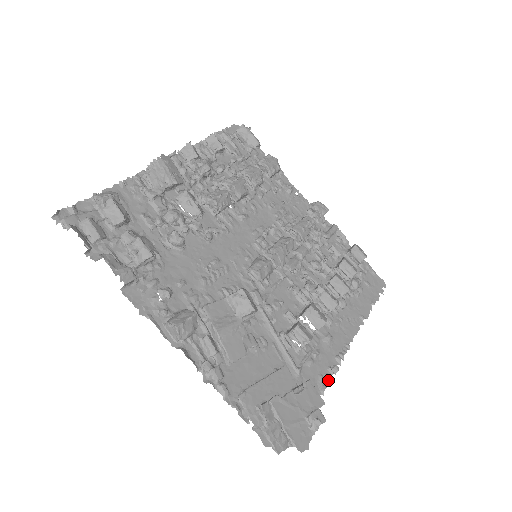
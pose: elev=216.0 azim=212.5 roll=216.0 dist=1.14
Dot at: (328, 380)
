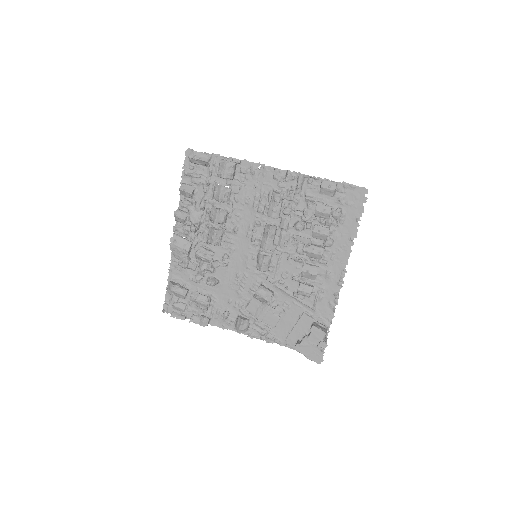
Dot at: (336, 303)
